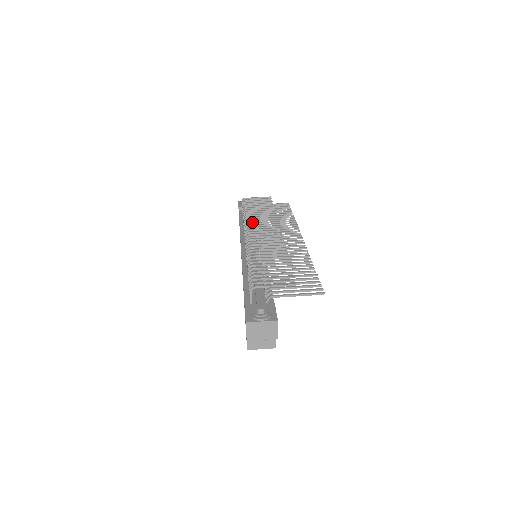
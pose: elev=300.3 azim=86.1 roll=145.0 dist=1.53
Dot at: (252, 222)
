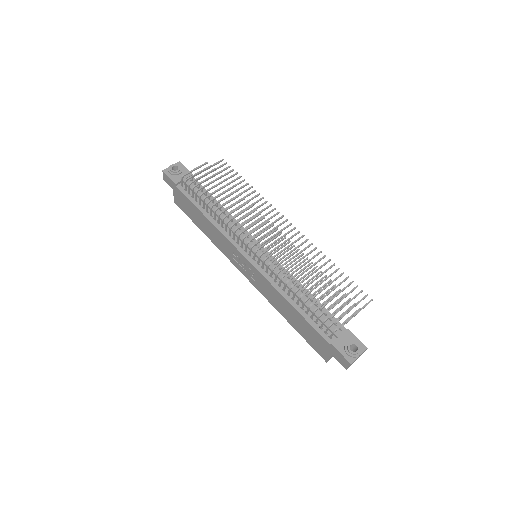
Dot at: (240, 225)
